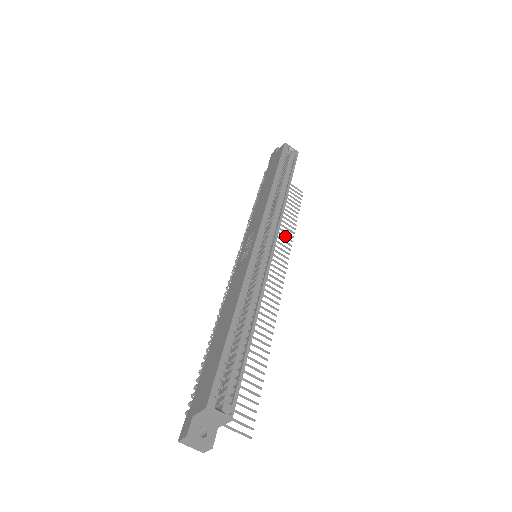
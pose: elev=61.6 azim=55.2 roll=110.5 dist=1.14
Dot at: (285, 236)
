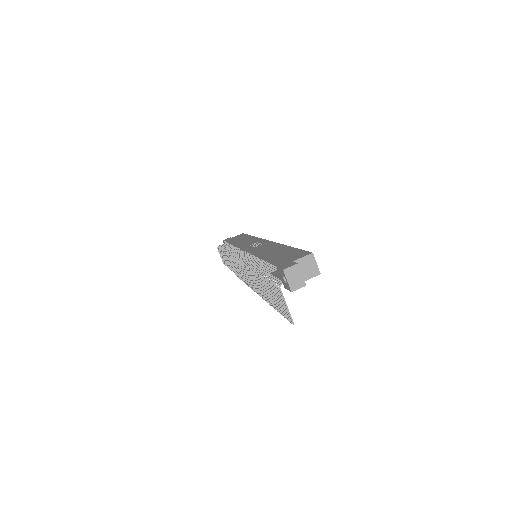
Dot at: occluded
